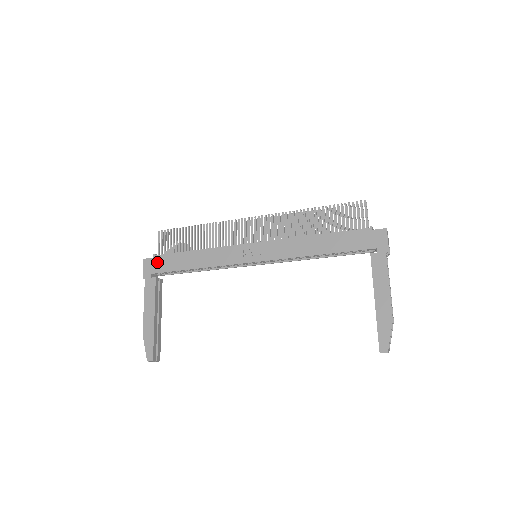
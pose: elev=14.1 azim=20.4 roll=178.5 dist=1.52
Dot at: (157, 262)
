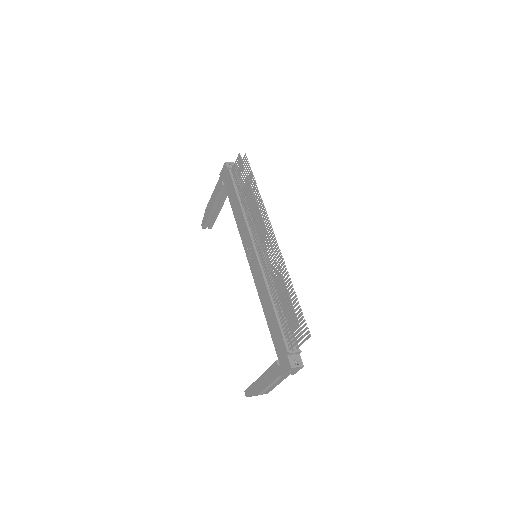
Dot at: (227, 176)
